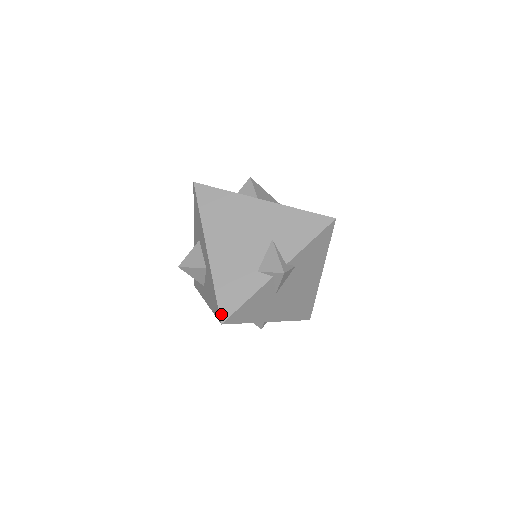
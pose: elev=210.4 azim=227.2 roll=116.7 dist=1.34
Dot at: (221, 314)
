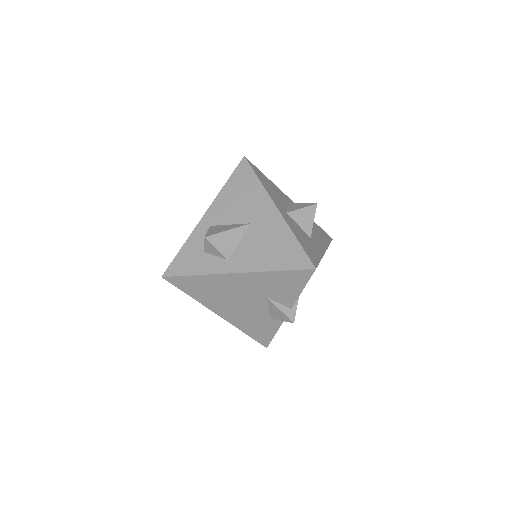
Dot at: (262, 344)
